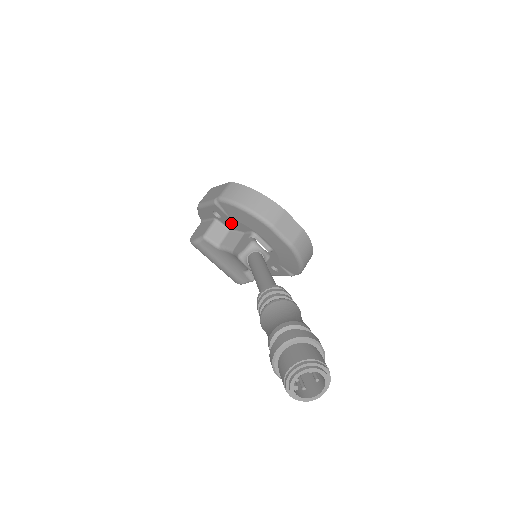
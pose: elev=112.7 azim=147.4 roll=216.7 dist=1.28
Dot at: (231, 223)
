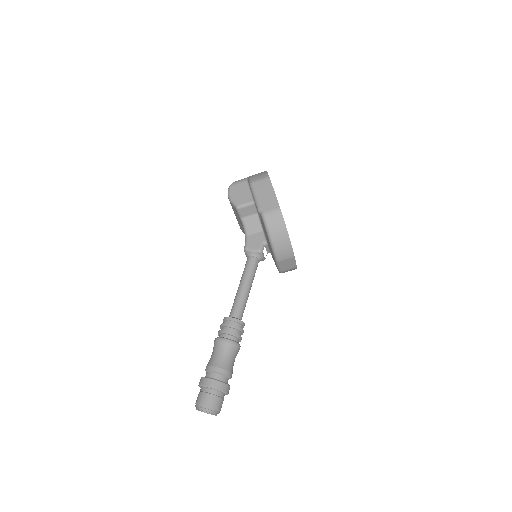
Dot at: occluded
